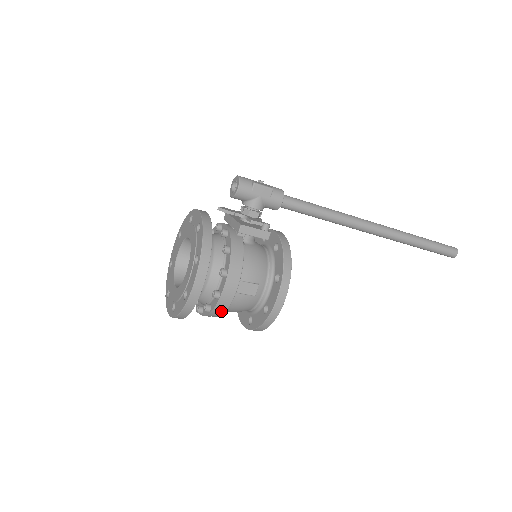
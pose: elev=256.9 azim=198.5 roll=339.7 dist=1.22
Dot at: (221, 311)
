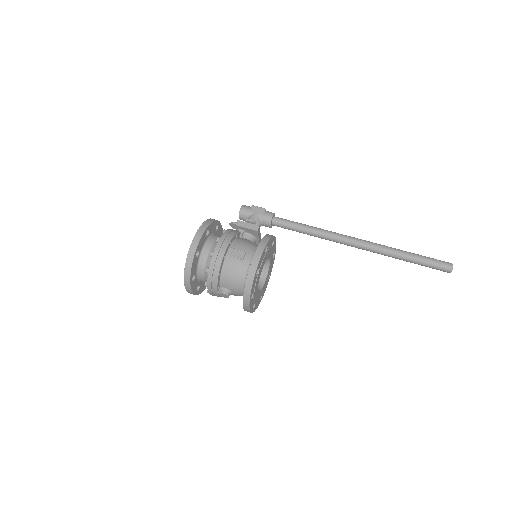
Dot at: (216, 269)
